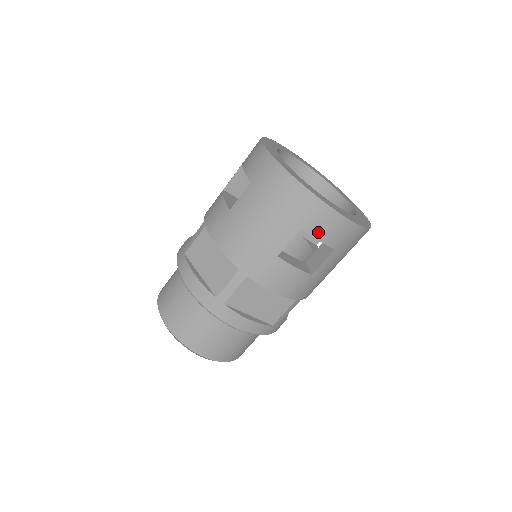
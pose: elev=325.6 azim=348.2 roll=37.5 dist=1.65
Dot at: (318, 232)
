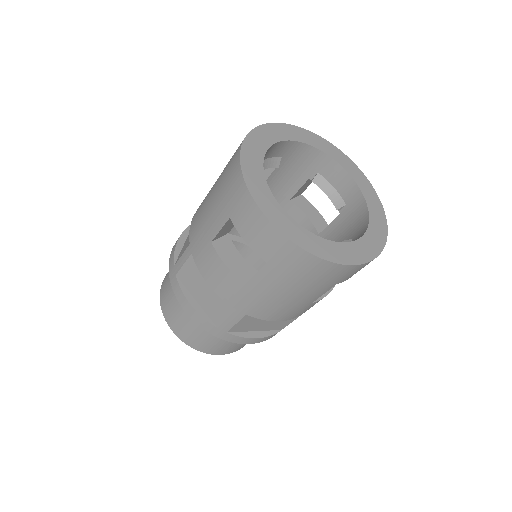
Dot at: (243, 229)
